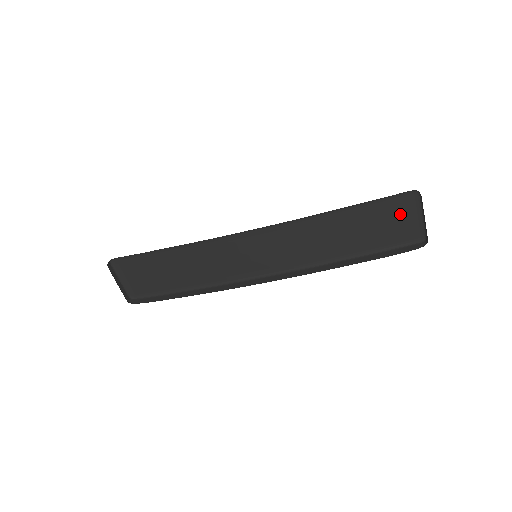
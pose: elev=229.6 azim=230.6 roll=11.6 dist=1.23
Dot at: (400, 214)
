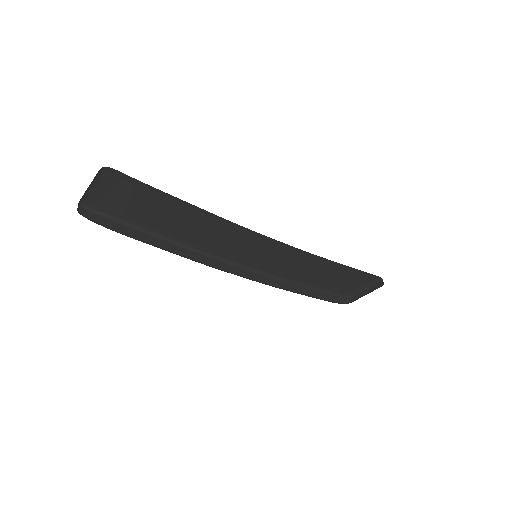
Dot at: (358, 281)
